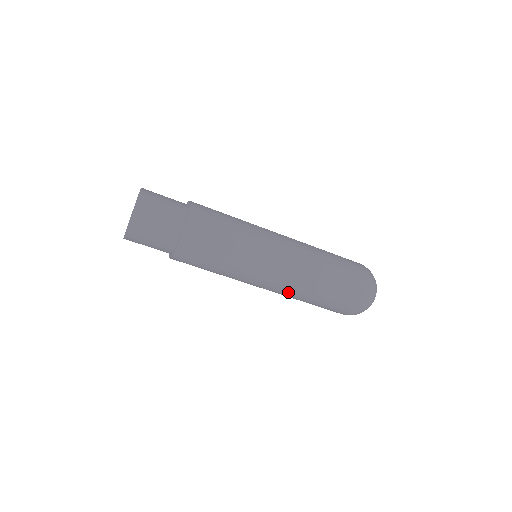
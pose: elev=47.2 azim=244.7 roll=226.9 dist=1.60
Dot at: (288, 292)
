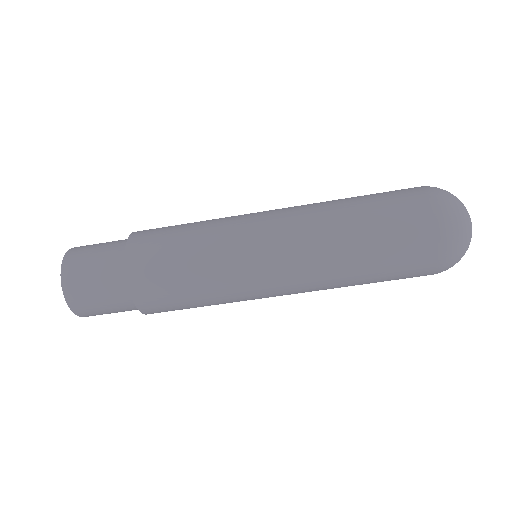
Dot at: (319, 289)
